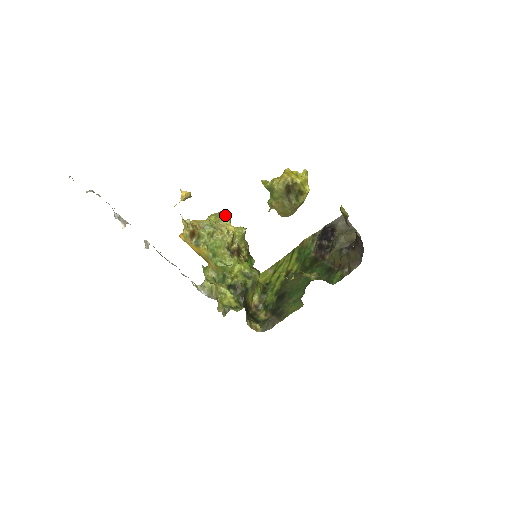
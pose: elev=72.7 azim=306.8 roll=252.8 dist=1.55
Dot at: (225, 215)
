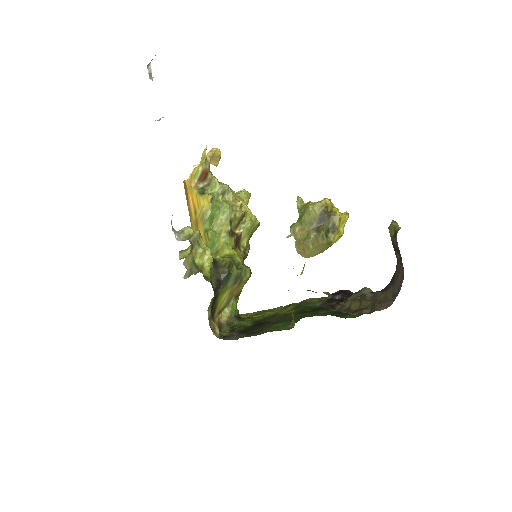
Dot at: (246, 193)
